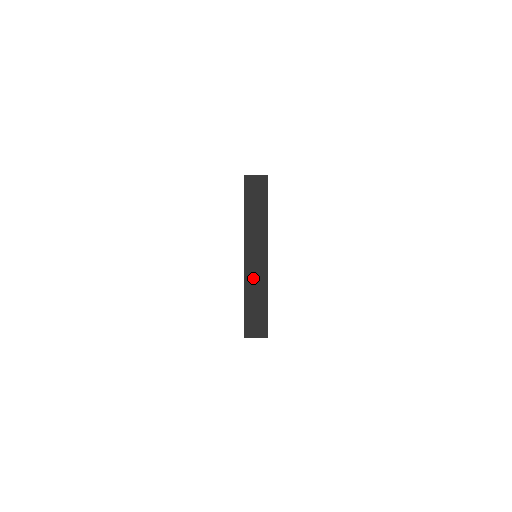
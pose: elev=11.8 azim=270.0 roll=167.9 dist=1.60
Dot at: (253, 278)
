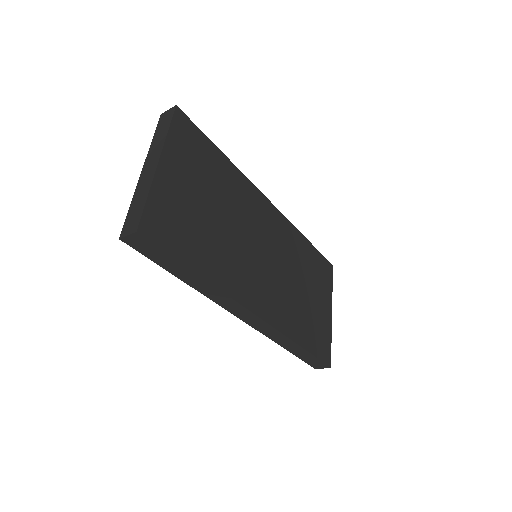
Dot at: (142, 184)
